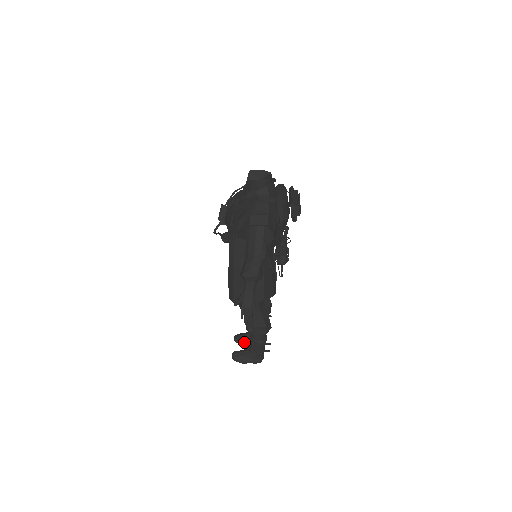
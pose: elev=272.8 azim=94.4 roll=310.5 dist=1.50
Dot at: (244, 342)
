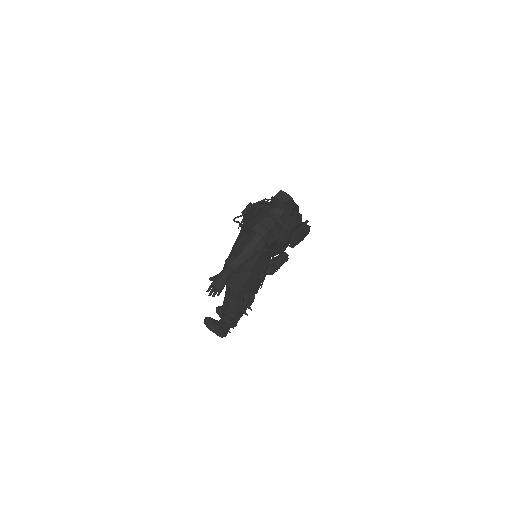
Dot at: (221, 315)
